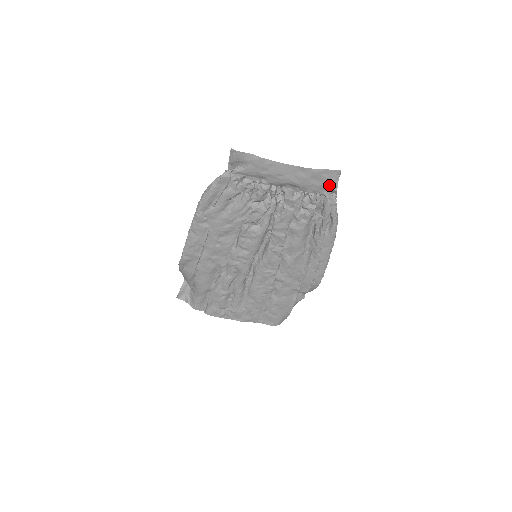
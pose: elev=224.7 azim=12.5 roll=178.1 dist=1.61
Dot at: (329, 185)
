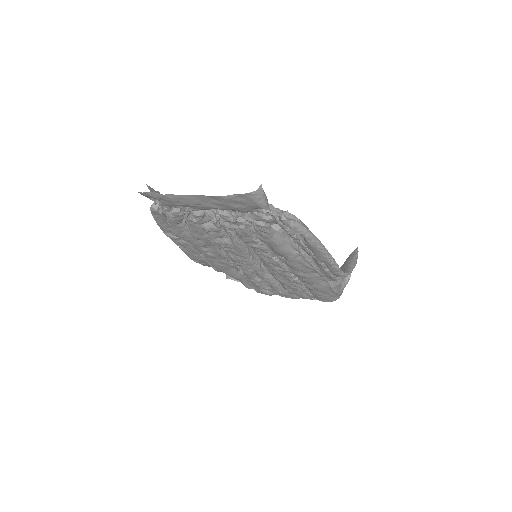
Dot at: (256, 206)
